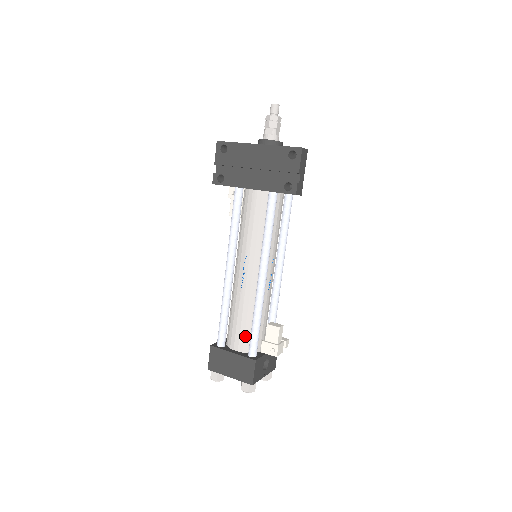
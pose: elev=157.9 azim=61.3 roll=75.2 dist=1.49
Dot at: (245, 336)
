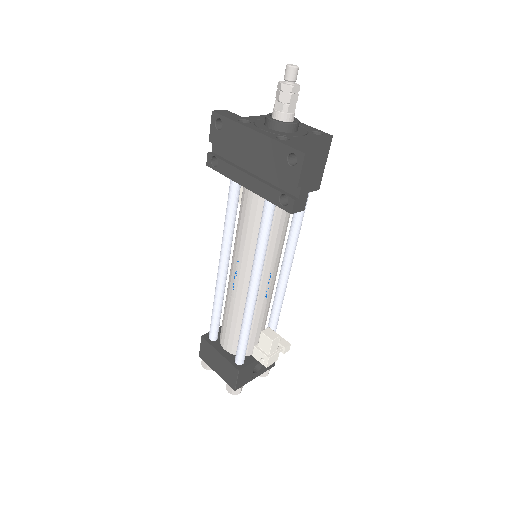
Dot at: (234, 340)
